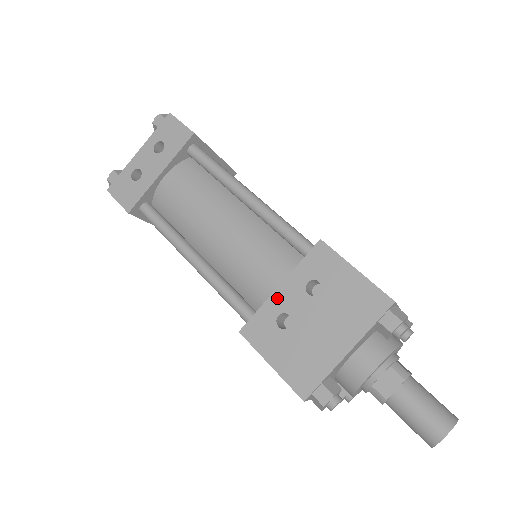
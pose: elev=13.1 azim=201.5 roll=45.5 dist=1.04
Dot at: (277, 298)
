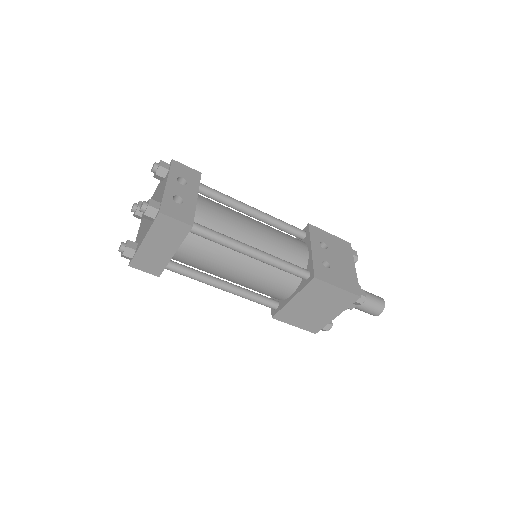
Dot at: (315, 255)
